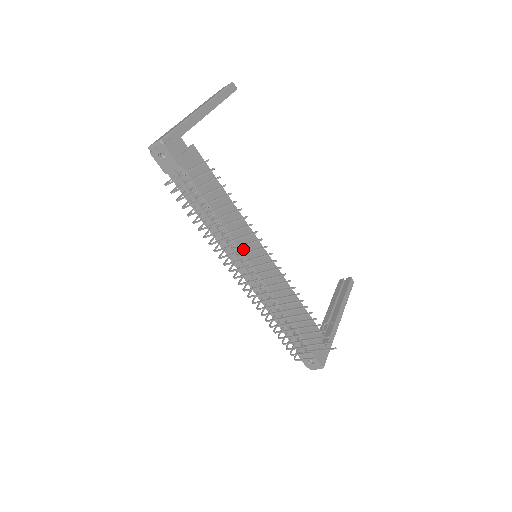
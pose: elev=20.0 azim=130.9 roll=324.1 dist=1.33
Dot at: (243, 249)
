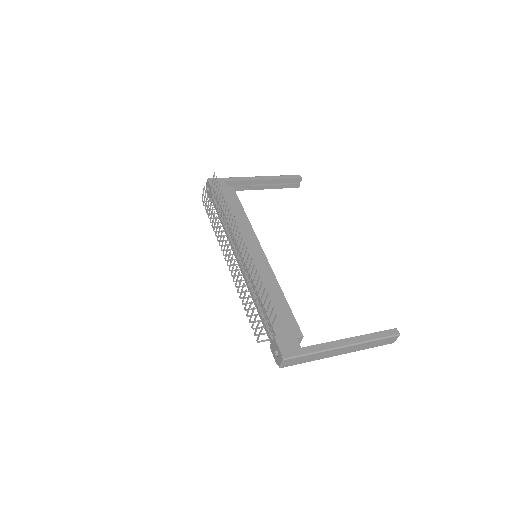
Dot at: occluded
